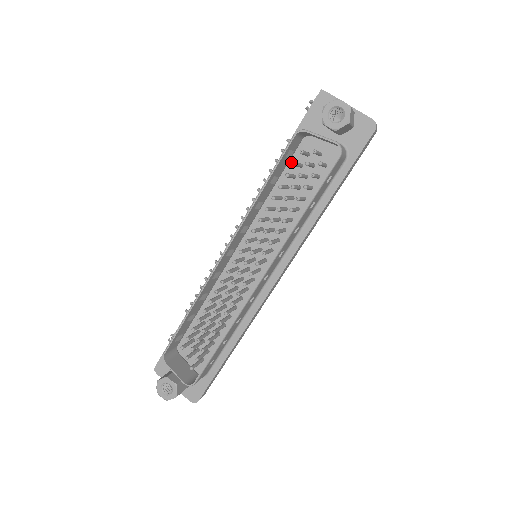
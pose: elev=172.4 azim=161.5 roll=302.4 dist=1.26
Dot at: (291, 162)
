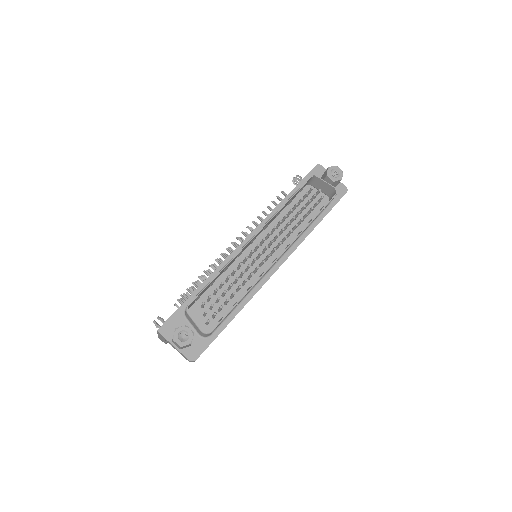
Dot at: (296, 197)
